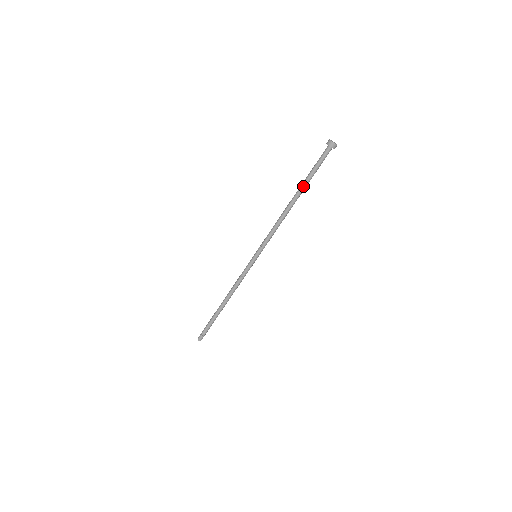
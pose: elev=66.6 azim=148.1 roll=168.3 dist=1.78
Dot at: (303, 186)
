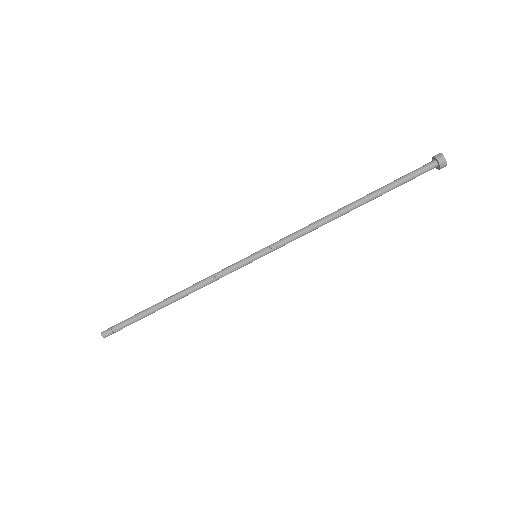
Dot at: (375, 196)
